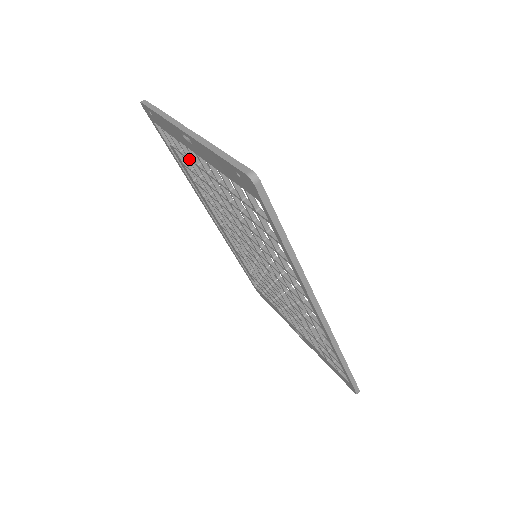
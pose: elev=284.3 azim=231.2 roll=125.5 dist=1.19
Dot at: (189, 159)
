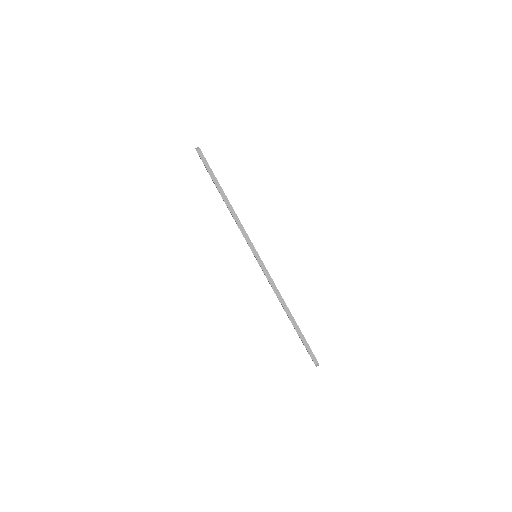
Dot at: occluded
